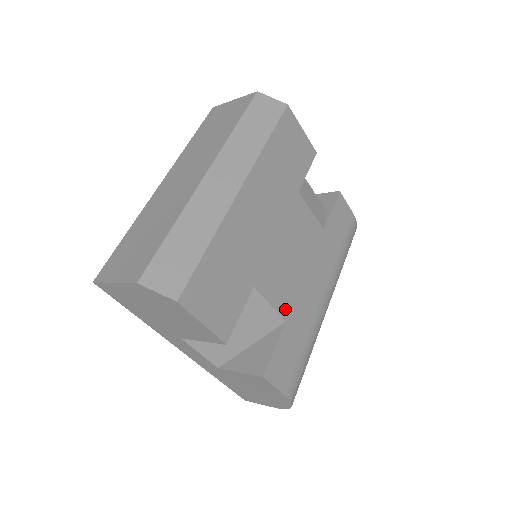
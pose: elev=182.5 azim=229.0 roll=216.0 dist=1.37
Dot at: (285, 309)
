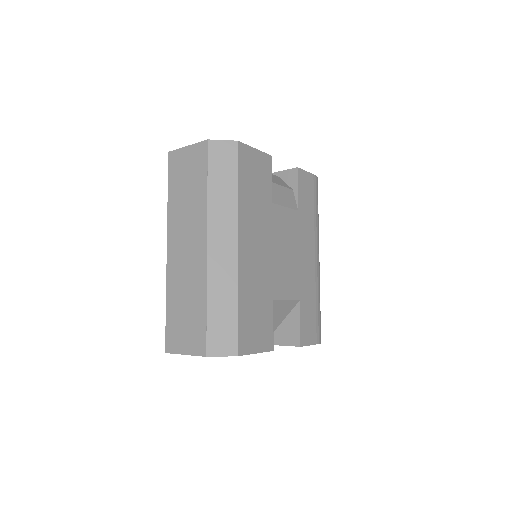
Dot at: (296, 293)
